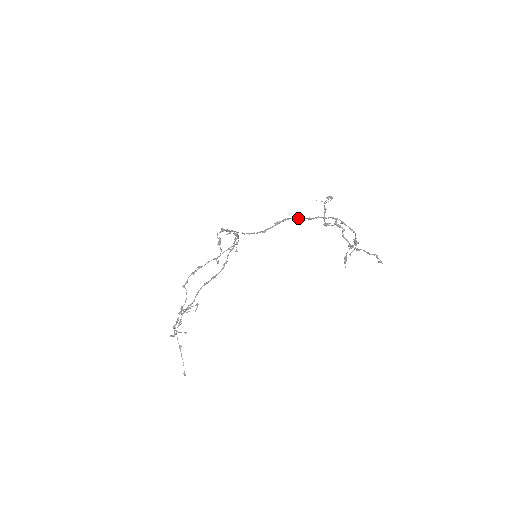
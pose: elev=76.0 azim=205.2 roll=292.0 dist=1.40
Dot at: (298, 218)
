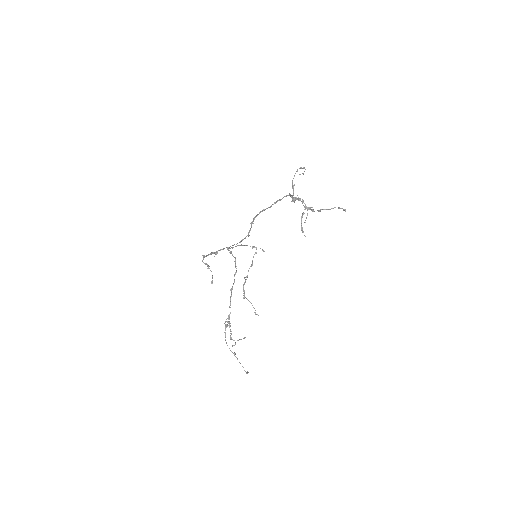
Dot at: occluded
